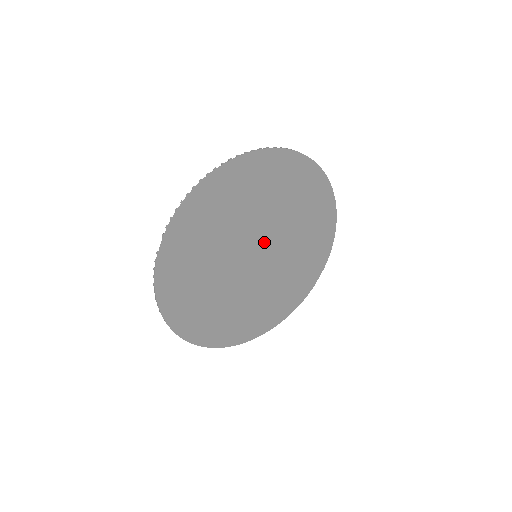
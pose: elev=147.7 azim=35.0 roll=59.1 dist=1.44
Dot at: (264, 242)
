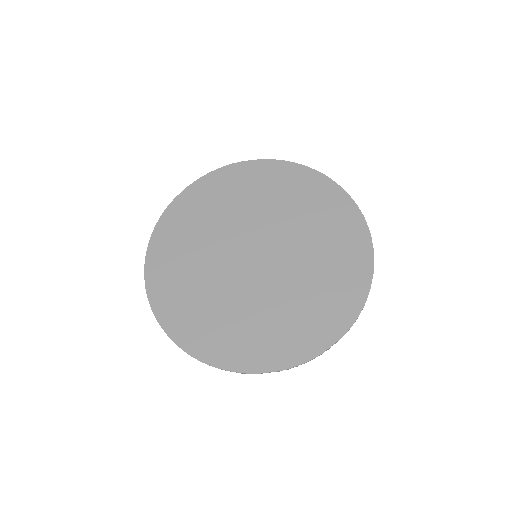
Dot at: (270, 246)
